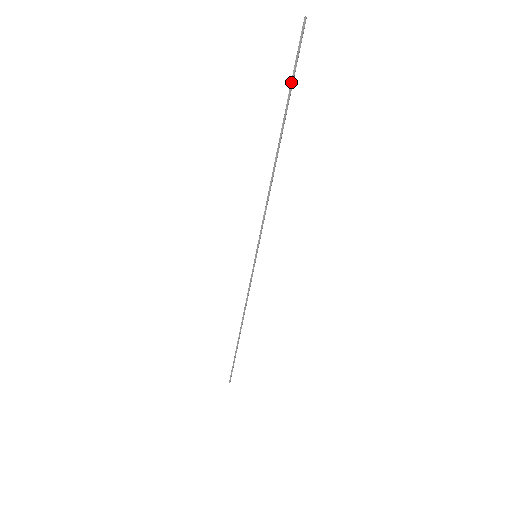
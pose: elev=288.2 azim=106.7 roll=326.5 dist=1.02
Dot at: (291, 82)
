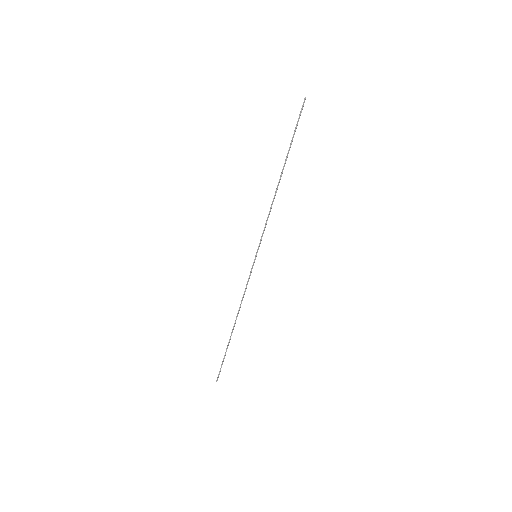
Dot at: (294, 133)
